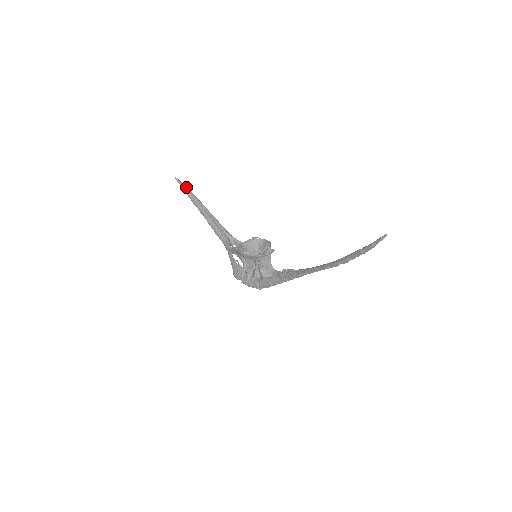
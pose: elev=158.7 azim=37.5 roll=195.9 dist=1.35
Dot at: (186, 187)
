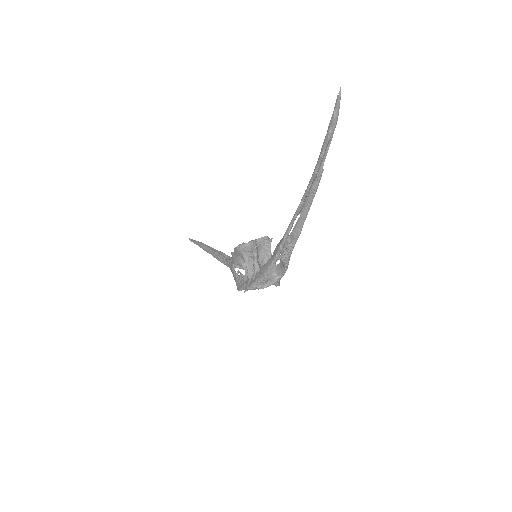
Dot at: (197, 241)
